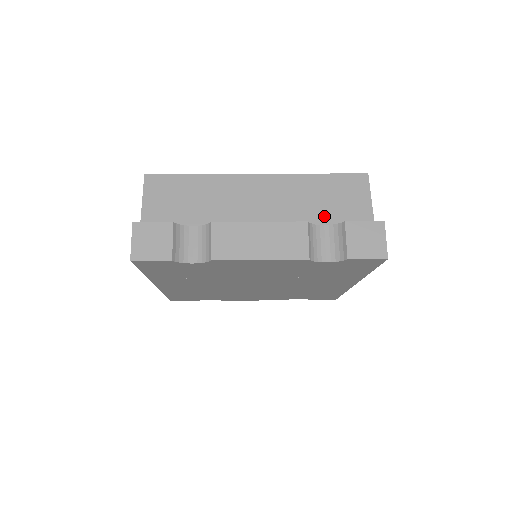
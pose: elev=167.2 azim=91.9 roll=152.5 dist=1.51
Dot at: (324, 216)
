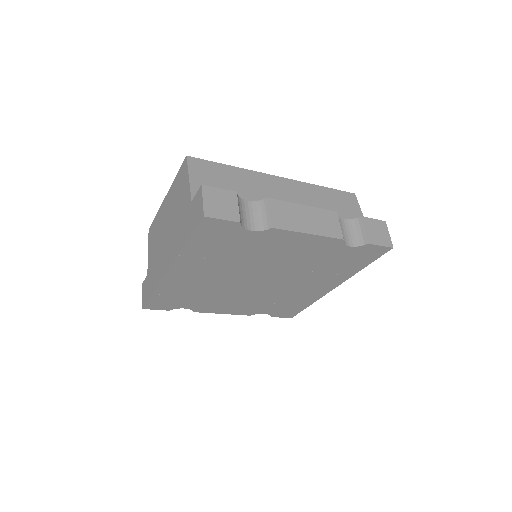
Dot at: occluded
